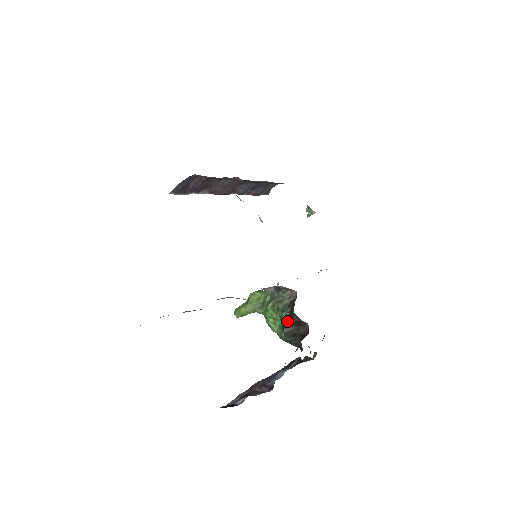
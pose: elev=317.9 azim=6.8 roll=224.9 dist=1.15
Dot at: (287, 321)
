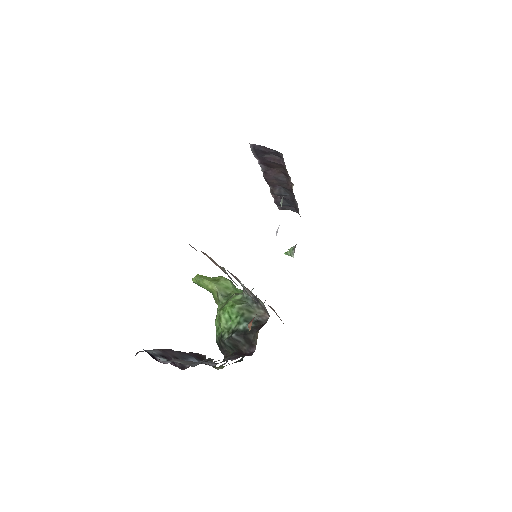
Dot at: (242, 331)
